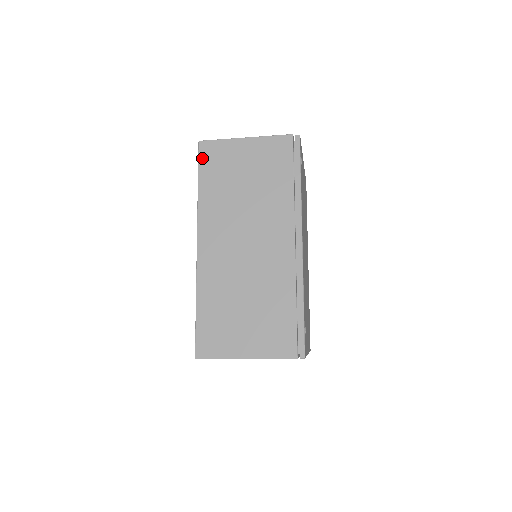
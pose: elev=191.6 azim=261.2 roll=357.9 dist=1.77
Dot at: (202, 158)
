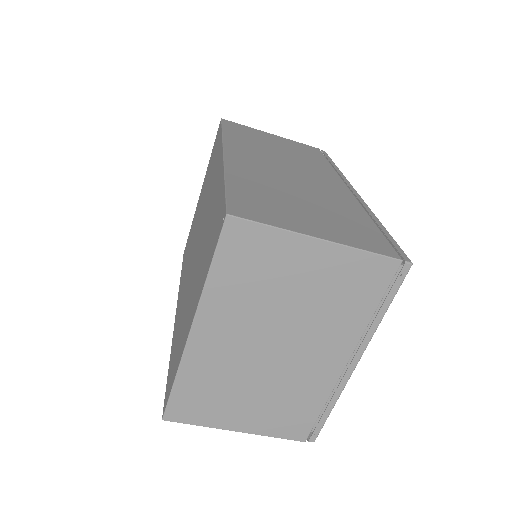
Dot at: (226, 124)
